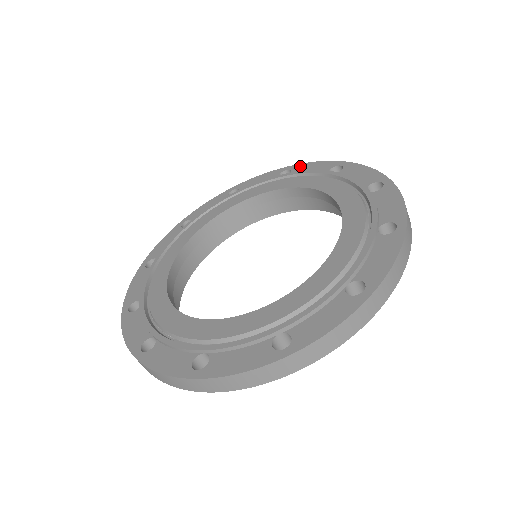
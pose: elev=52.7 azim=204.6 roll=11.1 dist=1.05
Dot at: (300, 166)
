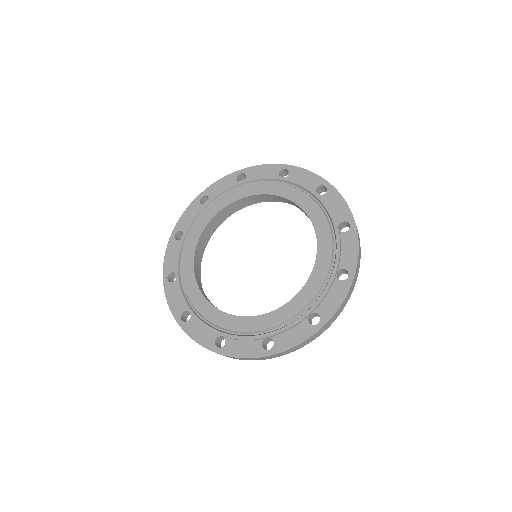
Dot at: (209, 190)
